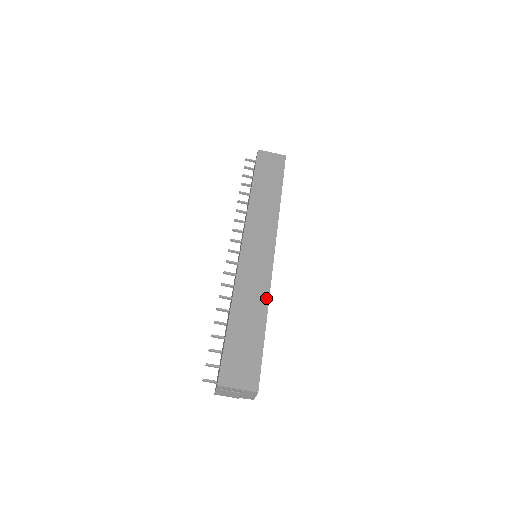
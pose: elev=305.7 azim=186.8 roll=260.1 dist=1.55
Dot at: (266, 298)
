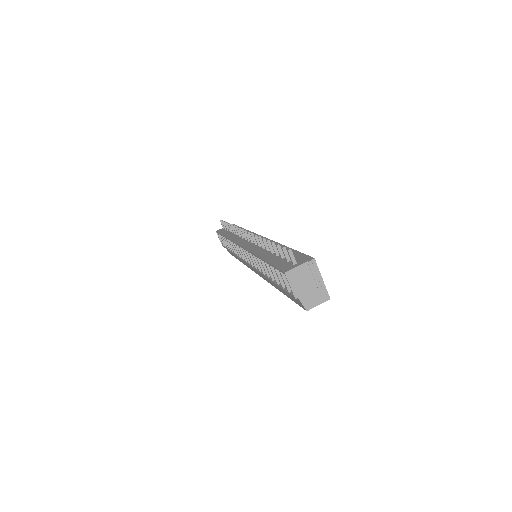
Dot at: occluded
